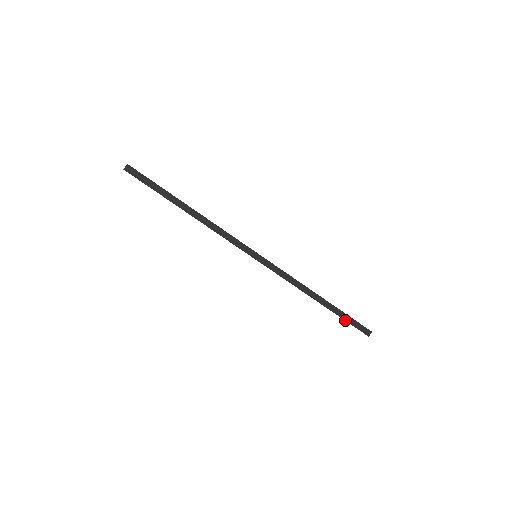
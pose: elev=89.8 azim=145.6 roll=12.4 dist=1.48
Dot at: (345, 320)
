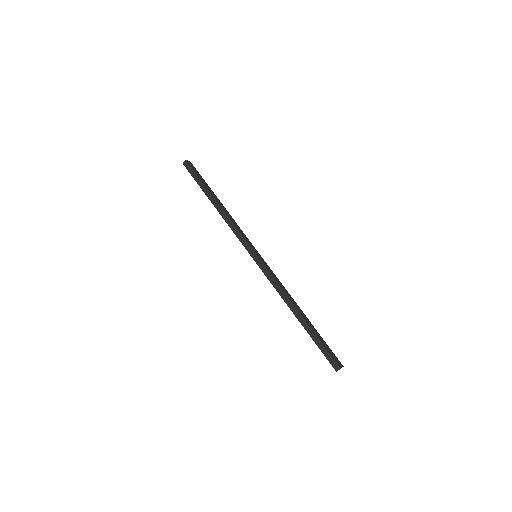
Dot at: (316, 344)
